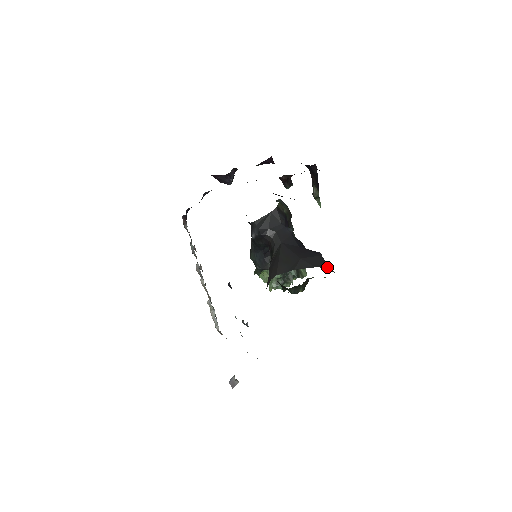
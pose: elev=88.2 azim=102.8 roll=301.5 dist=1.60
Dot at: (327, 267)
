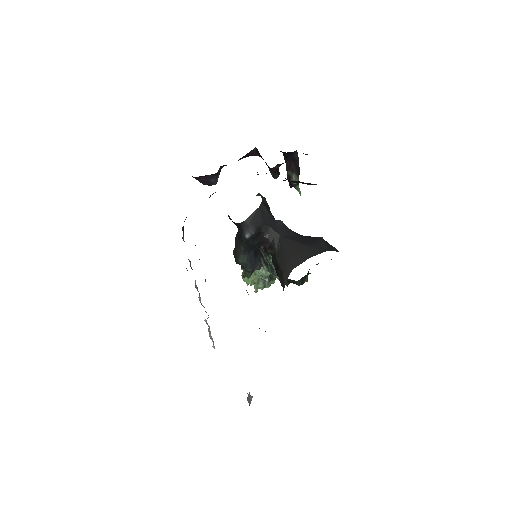
Dot at: (333, 249)
